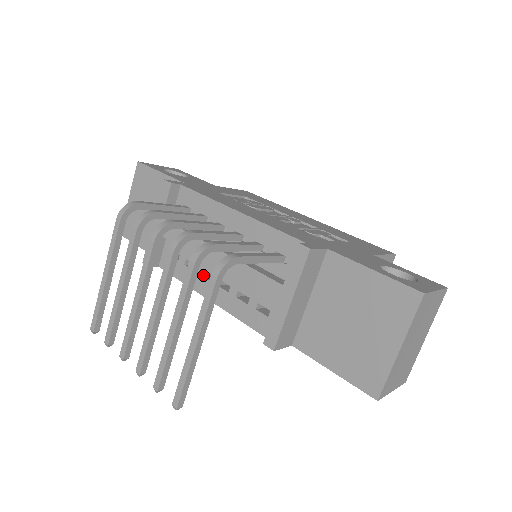
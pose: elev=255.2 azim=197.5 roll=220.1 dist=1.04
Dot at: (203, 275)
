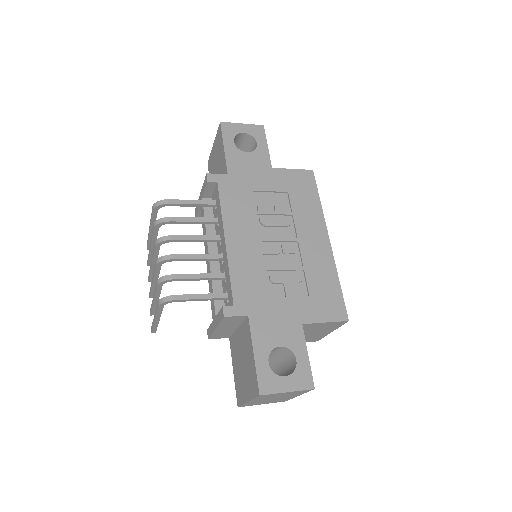
Dot at: occluded
